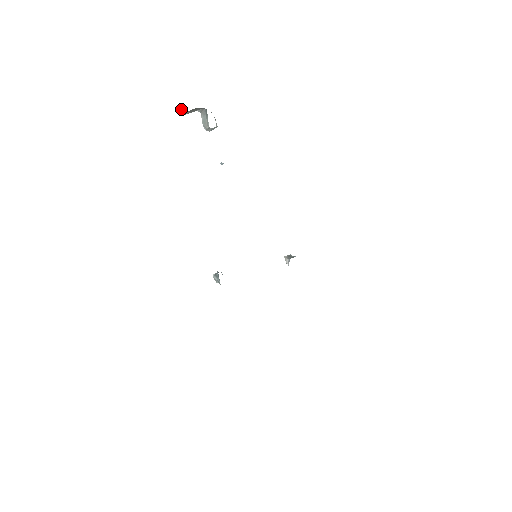
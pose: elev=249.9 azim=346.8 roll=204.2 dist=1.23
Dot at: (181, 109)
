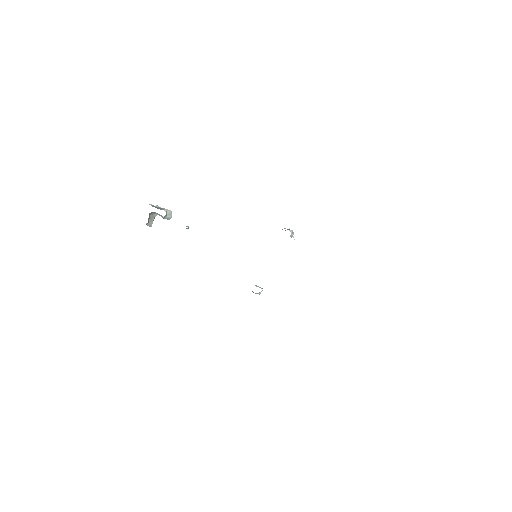
Dot at: (147, 225)
